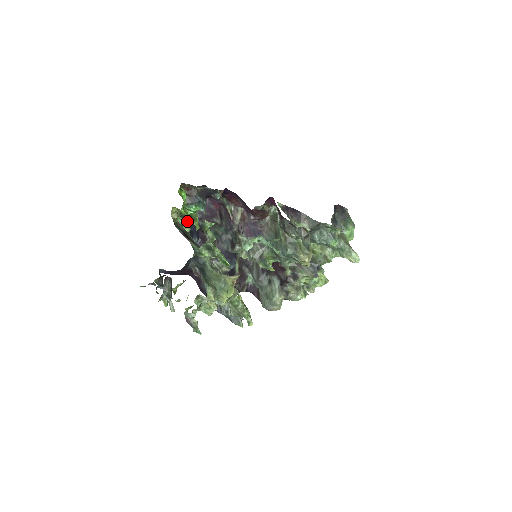
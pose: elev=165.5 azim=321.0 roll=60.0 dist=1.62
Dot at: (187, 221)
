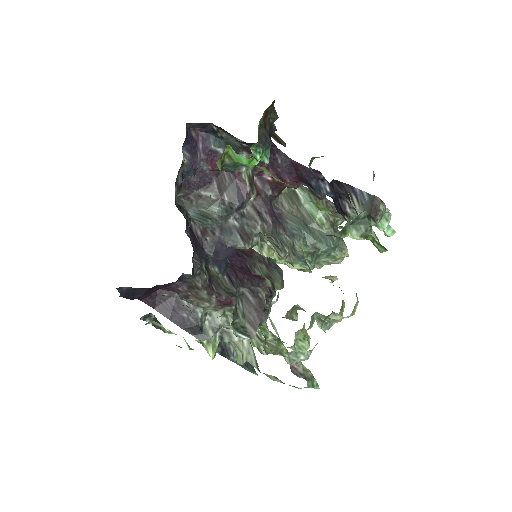
Dot at: occluded
